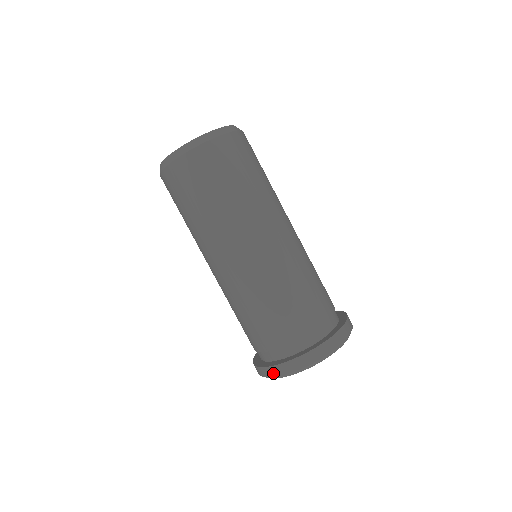
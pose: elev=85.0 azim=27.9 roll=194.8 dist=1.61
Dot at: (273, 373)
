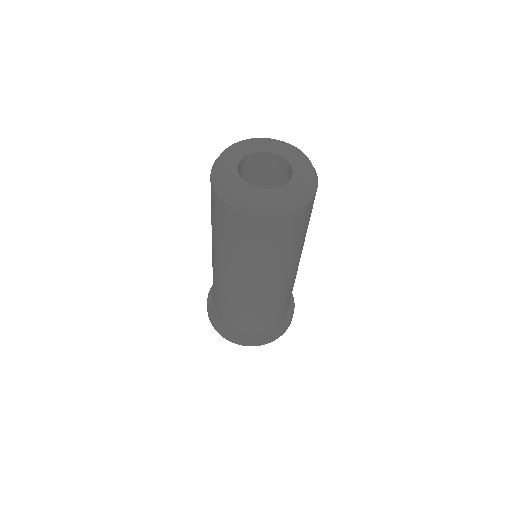
Dot at: occluded
